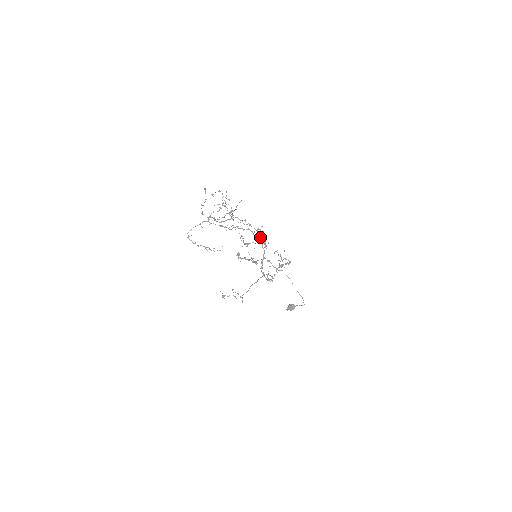
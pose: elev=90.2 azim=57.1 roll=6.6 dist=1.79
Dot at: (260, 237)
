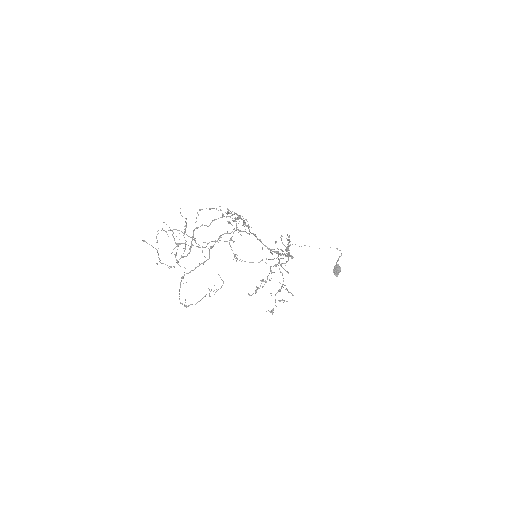
Dot at: occluded
